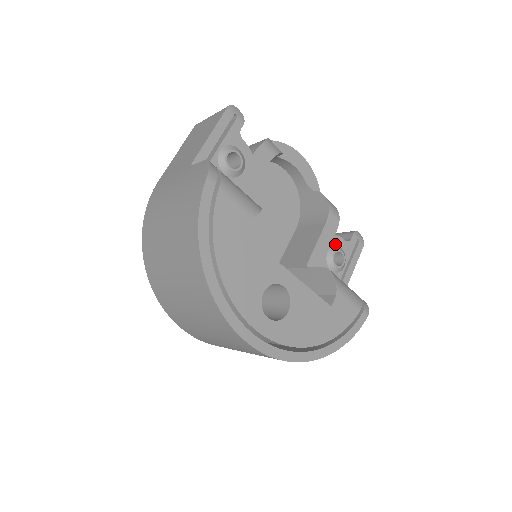
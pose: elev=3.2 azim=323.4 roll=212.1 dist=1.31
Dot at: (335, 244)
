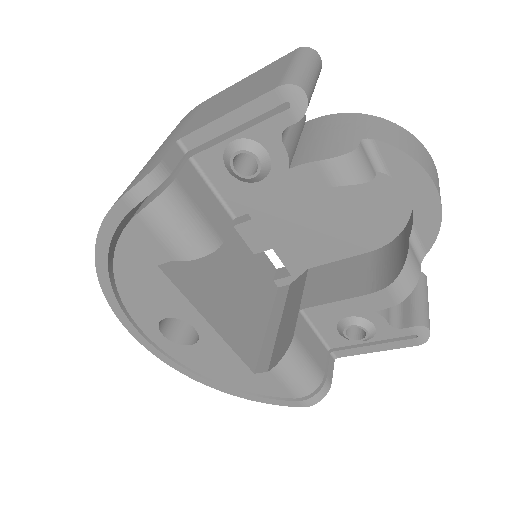
Dot at: (367, 318)
